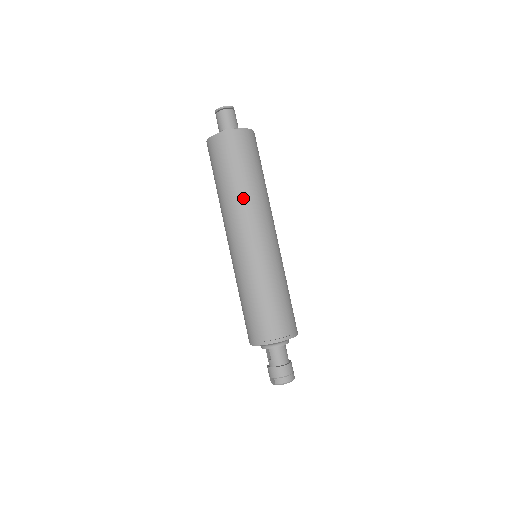
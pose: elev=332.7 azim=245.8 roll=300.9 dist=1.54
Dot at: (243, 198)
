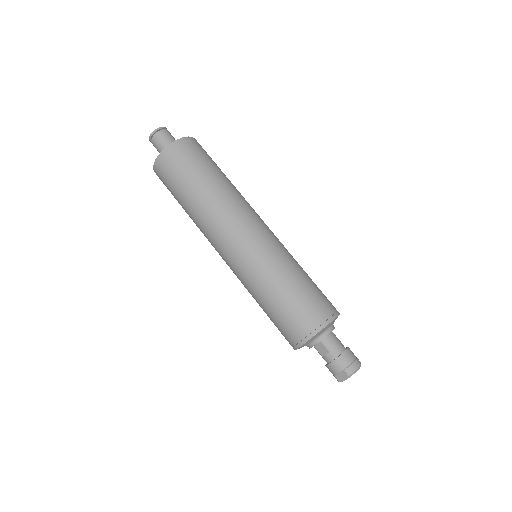
Dot at: (222, 195)
